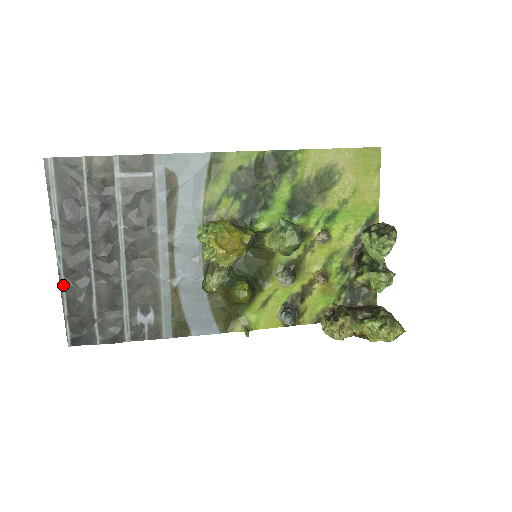
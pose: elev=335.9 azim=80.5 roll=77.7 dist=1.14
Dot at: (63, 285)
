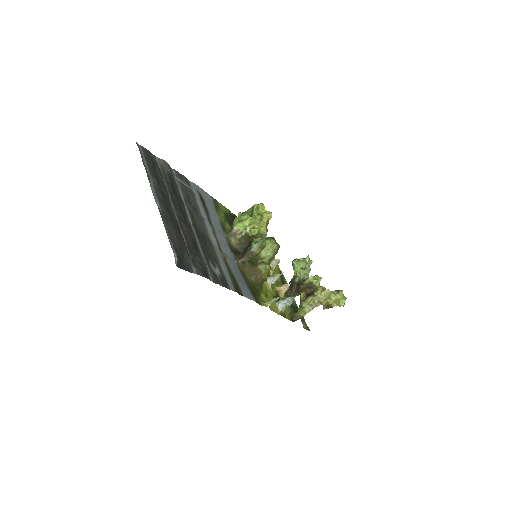
Dot at: (162, 217)
